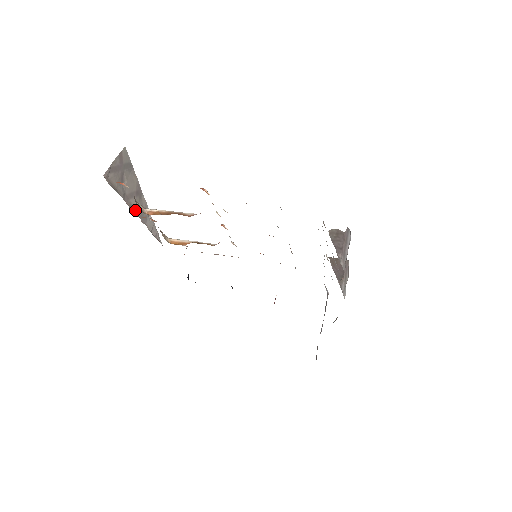
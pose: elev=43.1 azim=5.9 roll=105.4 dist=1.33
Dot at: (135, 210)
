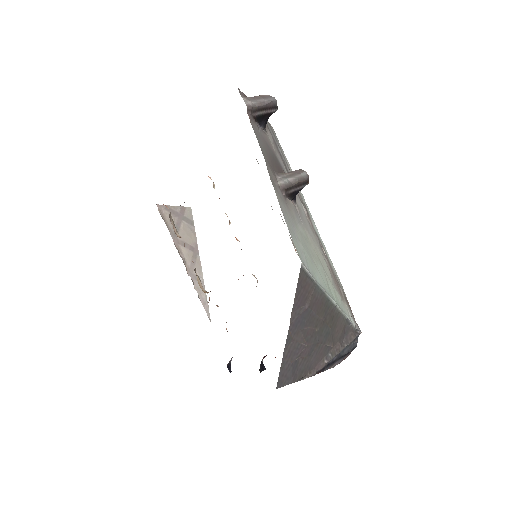
Dot at: (183, 258)
